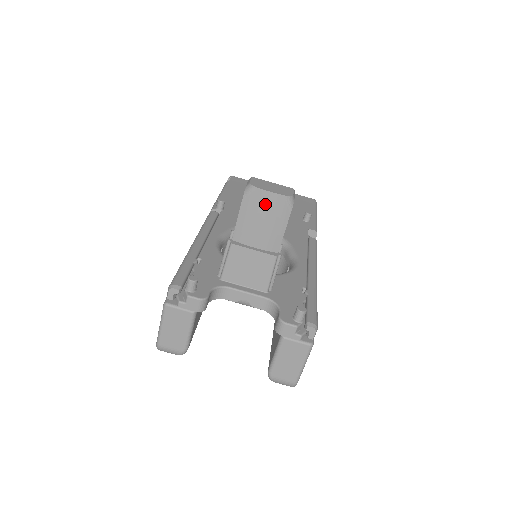
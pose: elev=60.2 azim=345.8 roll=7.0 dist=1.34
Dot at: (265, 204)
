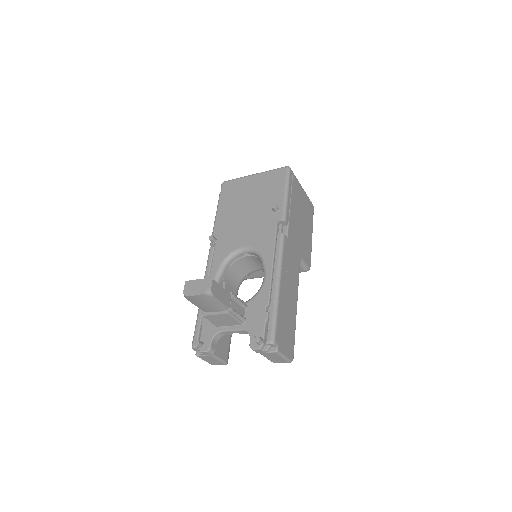
Dot at: (198, 299)
